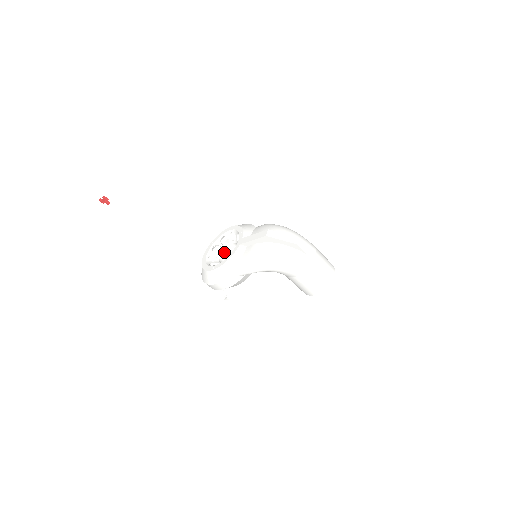
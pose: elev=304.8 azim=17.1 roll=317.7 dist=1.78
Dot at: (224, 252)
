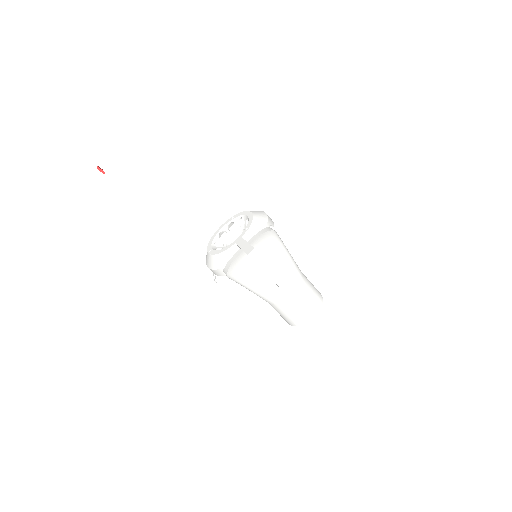
Dot at: (238, 233)
